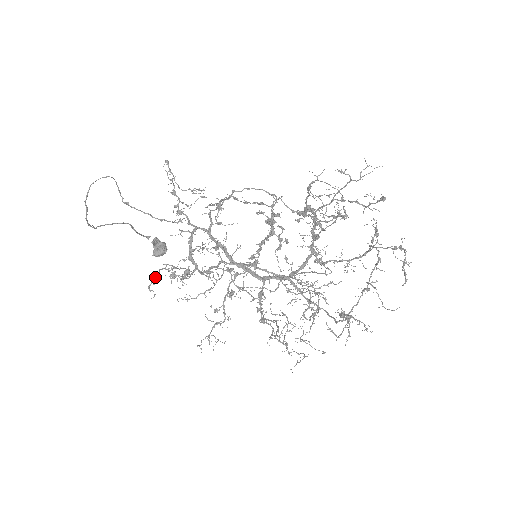
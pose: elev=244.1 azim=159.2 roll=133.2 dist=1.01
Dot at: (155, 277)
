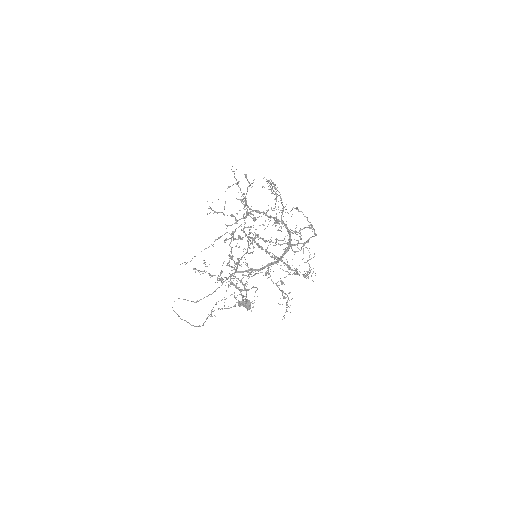
Dot at: (212, 311)
